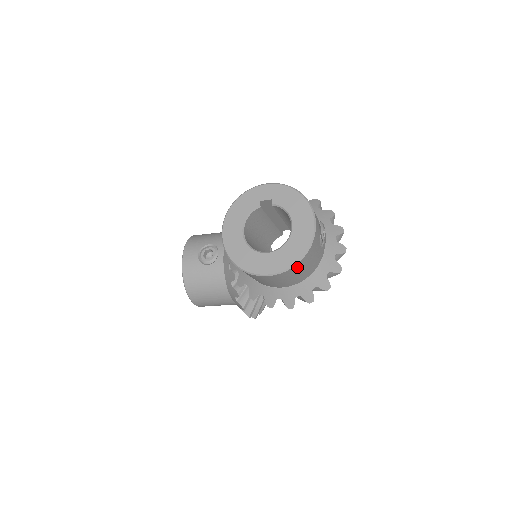
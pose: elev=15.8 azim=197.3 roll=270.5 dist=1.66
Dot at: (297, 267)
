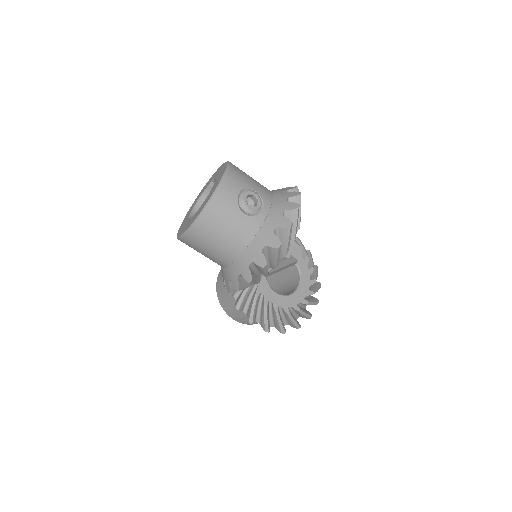
Dot at: (203, 226)
